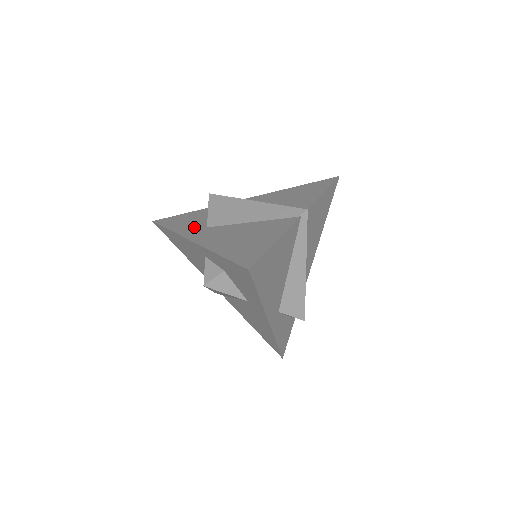
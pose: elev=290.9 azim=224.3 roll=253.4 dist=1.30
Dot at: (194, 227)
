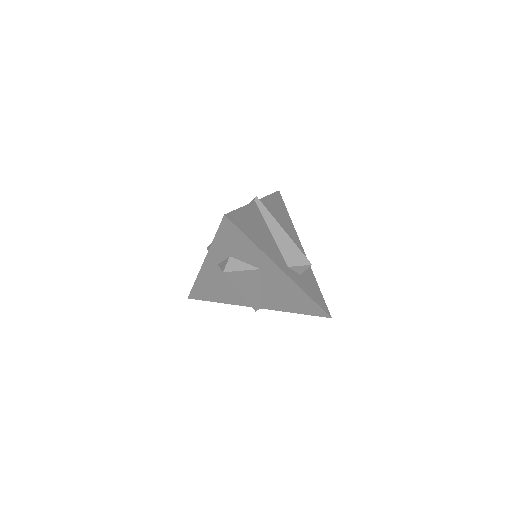
Dot at: occluded
